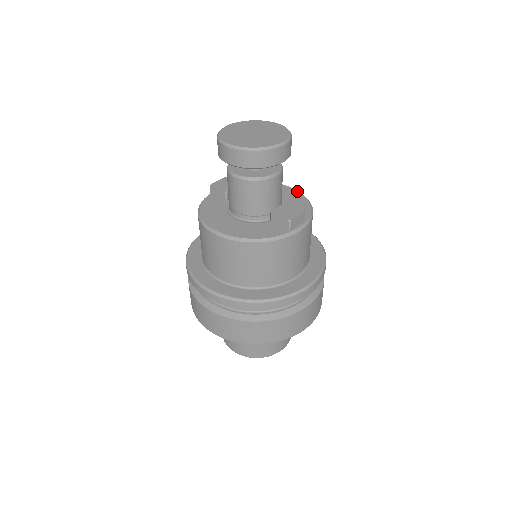
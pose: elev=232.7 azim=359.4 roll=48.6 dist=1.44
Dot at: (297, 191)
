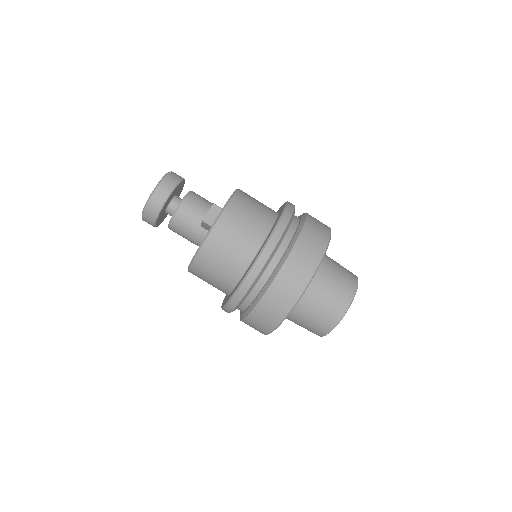
Dot at: occluded
